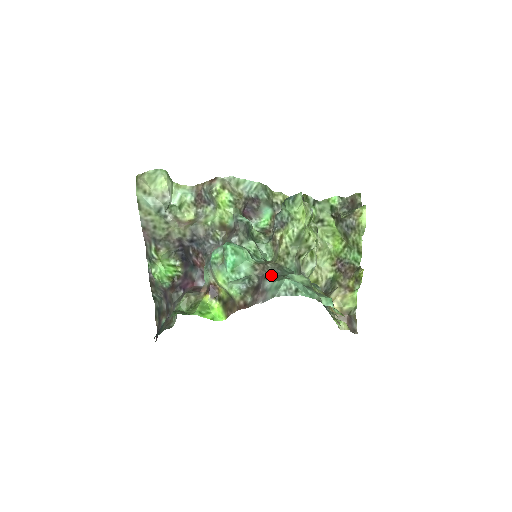
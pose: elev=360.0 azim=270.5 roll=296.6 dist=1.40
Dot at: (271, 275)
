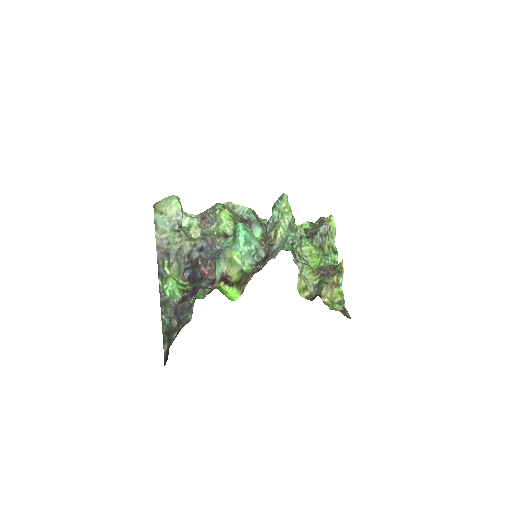
Dot at: occluded
